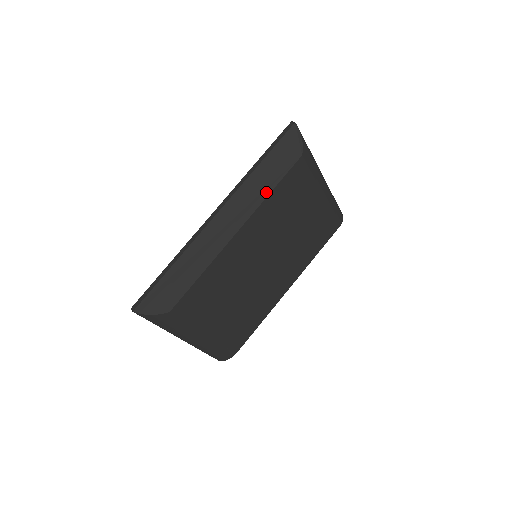
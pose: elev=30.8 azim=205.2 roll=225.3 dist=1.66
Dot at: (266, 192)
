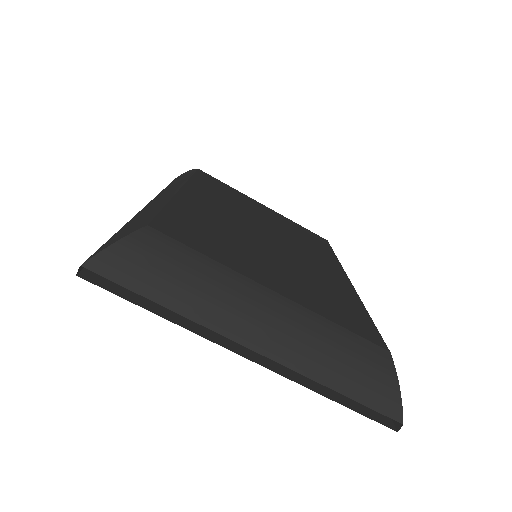
Dot at: occluded
